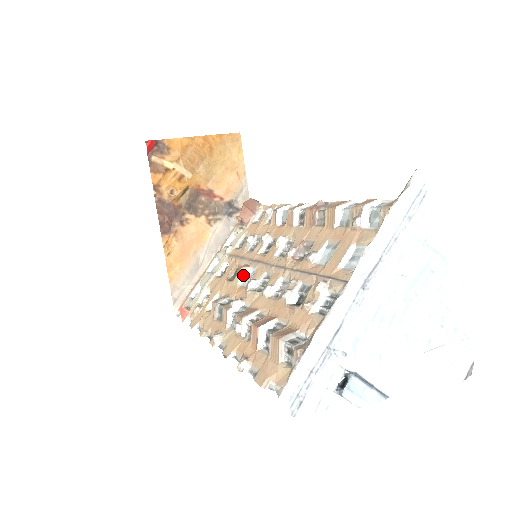
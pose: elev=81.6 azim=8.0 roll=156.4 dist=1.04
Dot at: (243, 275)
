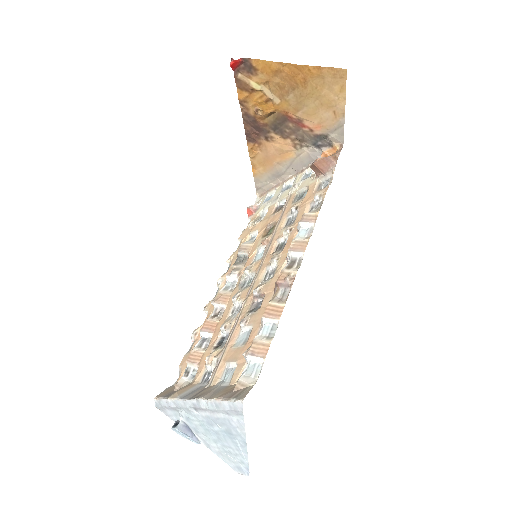
Dot at: (261, 247)
